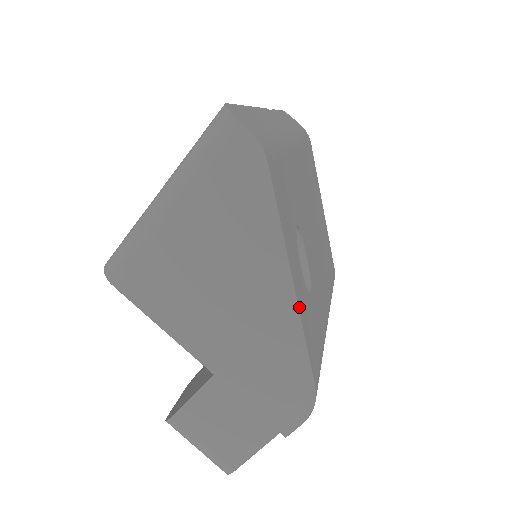
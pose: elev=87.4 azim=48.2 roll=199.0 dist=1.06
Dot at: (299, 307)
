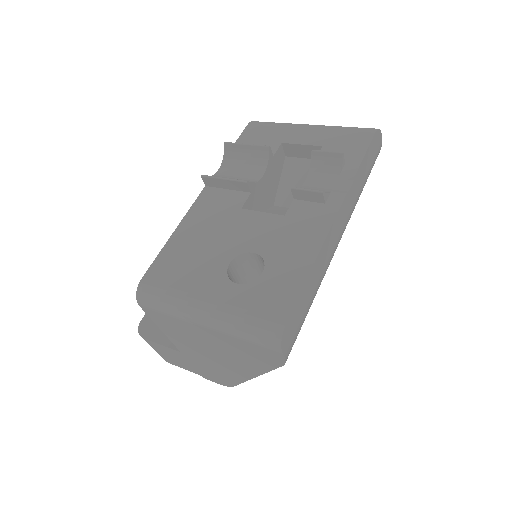
Dot at: occluded
